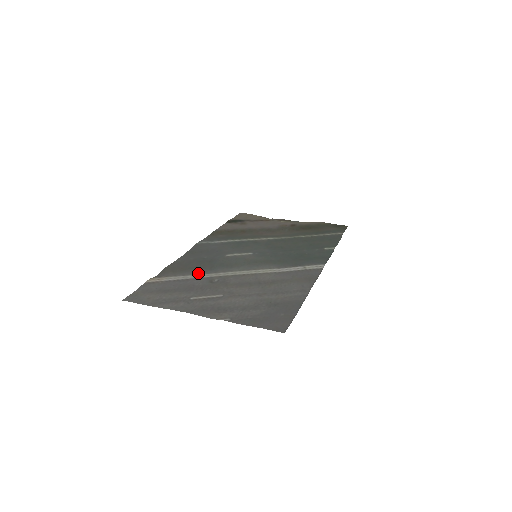
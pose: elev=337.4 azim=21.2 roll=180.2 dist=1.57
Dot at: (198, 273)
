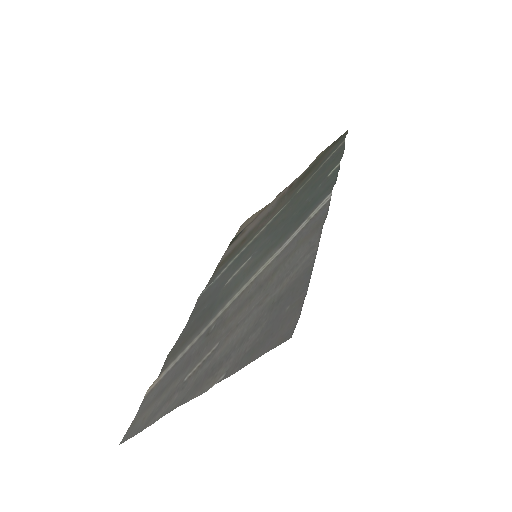
Dot at: (197, 334)
